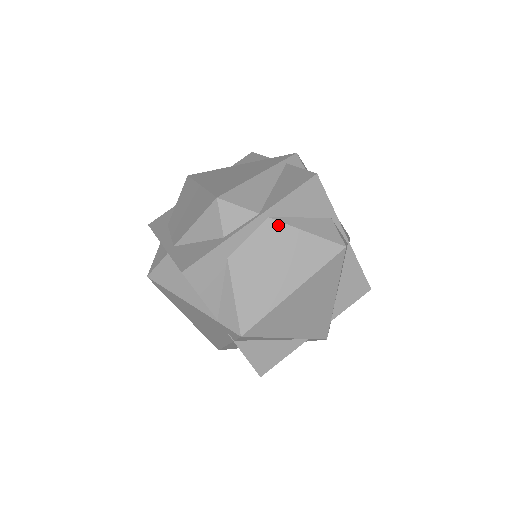
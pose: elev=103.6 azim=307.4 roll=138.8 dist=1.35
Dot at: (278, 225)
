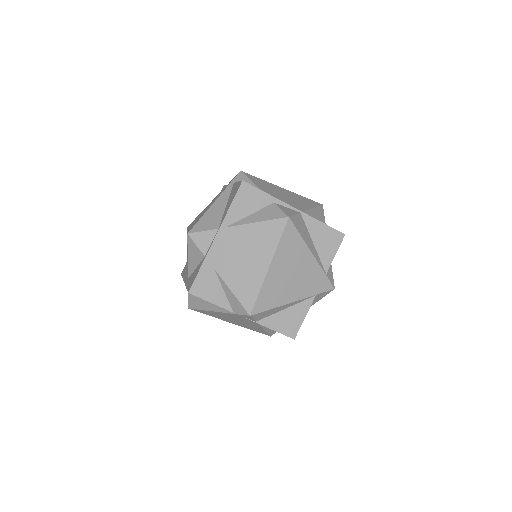
Dot at: (235, 229)
